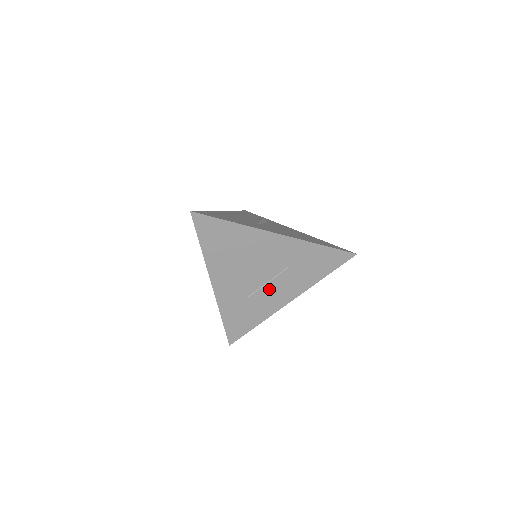
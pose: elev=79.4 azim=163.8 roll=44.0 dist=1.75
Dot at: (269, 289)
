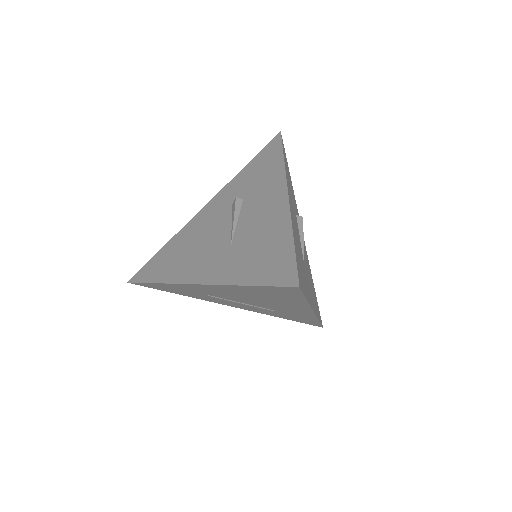
Dot at: (234, 302)
